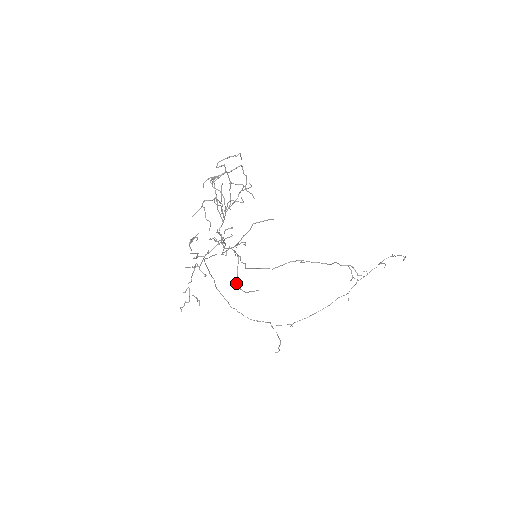
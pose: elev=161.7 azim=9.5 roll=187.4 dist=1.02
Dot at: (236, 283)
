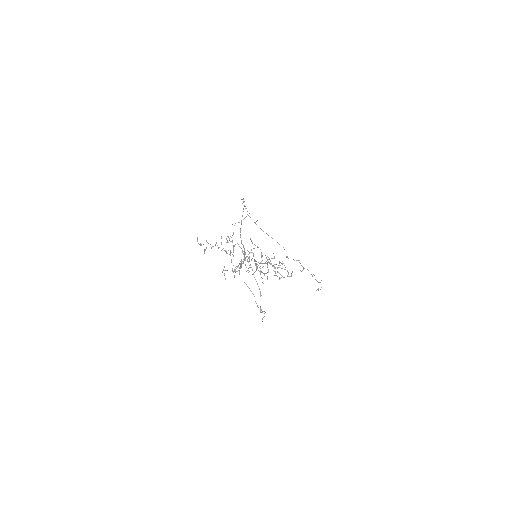
Dot at: (224, 270)
